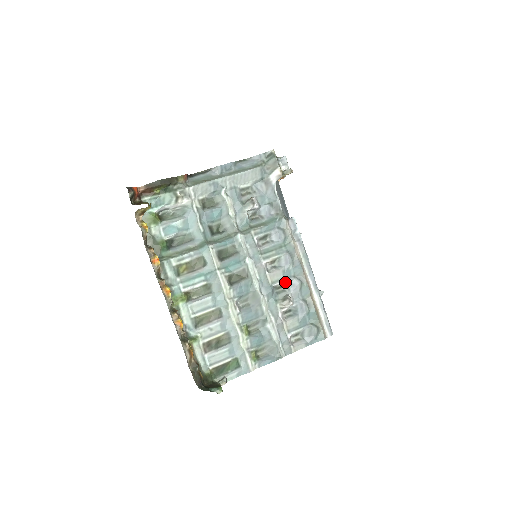
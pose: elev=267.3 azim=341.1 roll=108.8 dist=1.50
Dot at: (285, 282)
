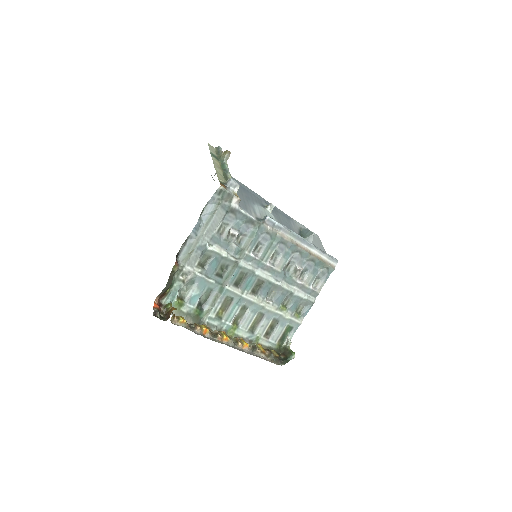
Dot at: (289, 261)
